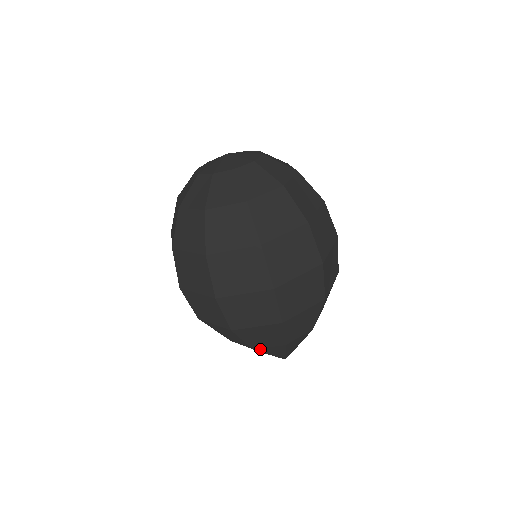
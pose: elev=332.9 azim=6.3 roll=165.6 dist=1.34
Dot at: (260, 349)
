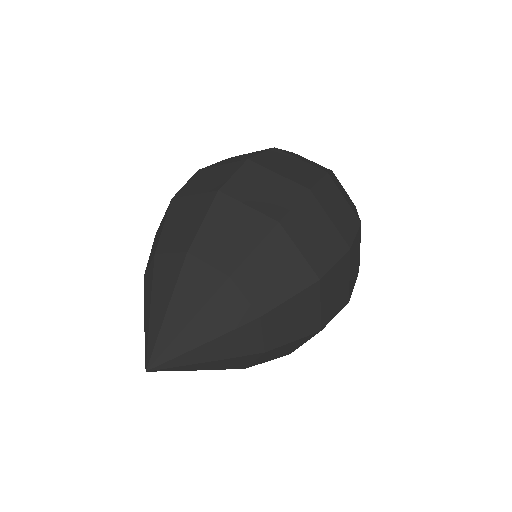
Dot at: (229, 288)
